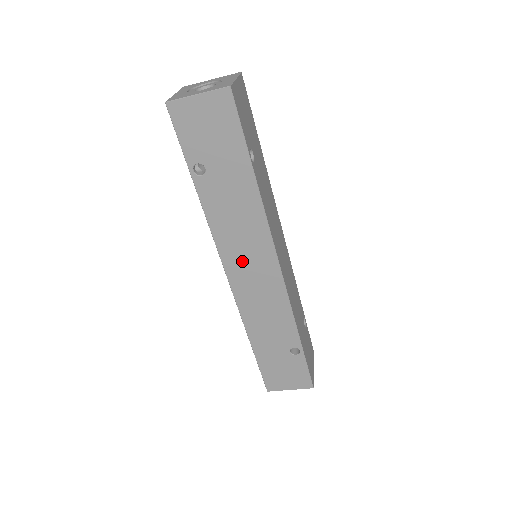
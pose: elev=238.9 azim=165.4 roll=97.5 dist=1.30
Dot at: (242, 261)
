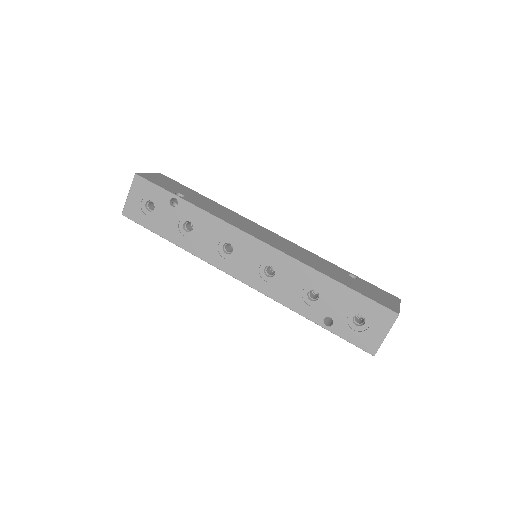
Dot at: (253, 231)
